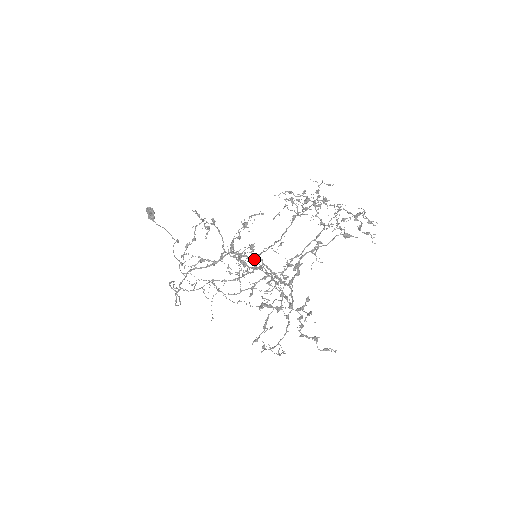
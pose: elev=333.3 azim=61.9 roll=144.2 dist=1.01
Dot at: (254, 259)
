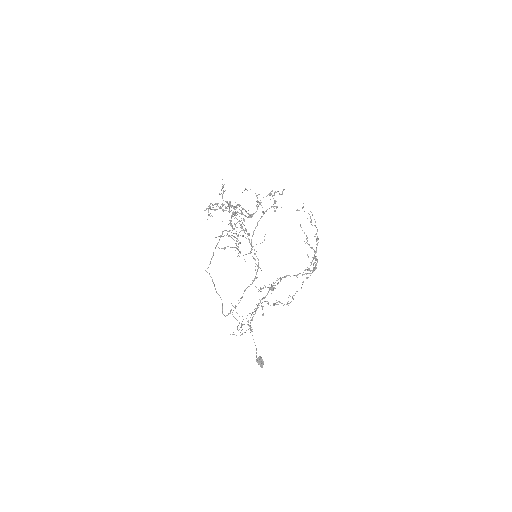
Dot at: (232, 215)
